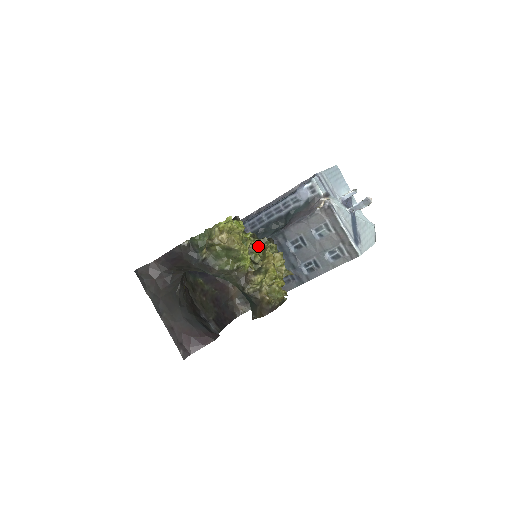
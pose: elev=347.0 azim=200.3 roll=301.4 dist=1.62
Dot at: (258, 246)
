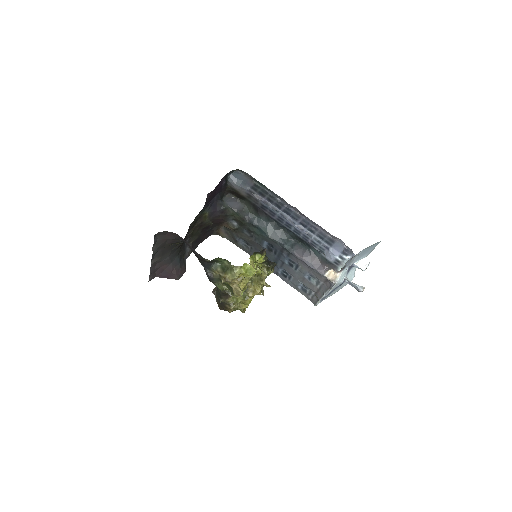
Dot at: (259, 273)
